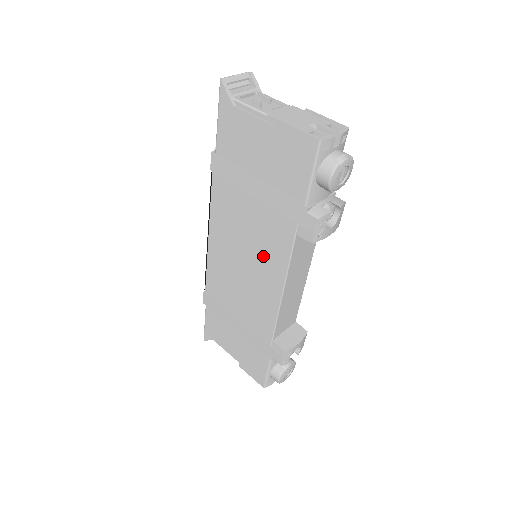
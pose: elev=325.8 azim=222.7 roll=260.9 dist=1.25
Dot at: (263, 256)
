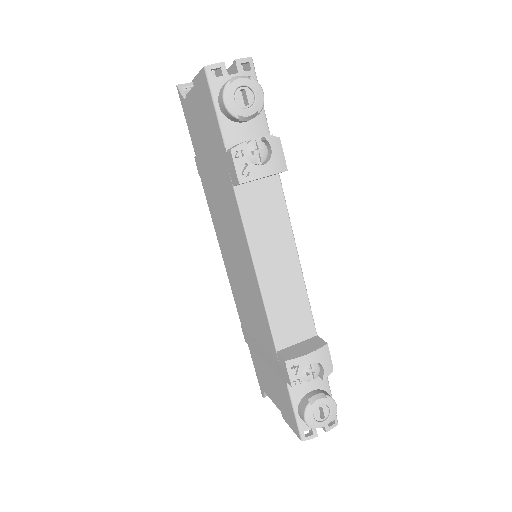
Dot at: (236, 238)
